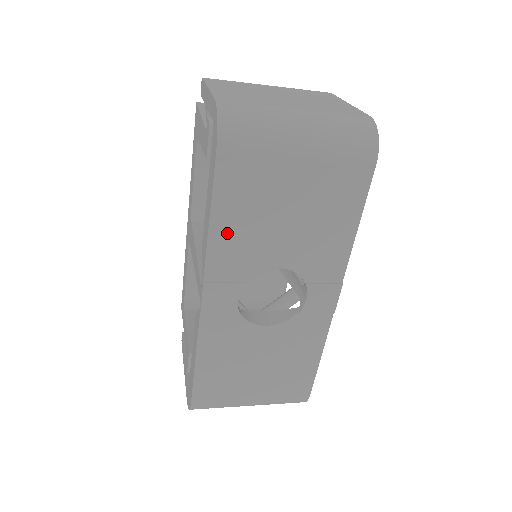
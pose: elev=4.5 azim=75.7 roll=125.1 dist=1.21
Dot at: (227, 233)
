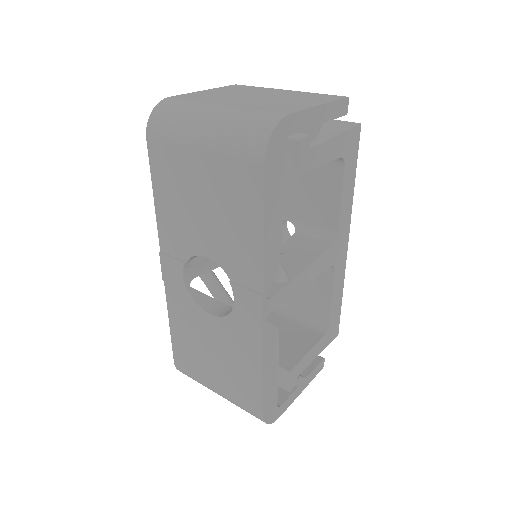
Dot at: (166, 211)
